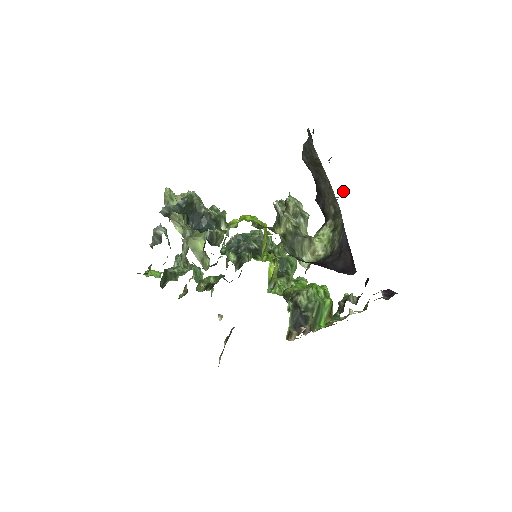
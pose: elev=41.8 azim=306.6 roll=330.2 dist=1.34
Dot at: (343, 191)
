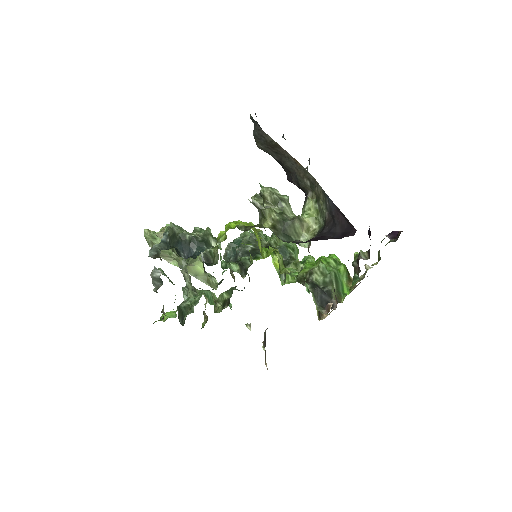
Dot at: (309, 159)
